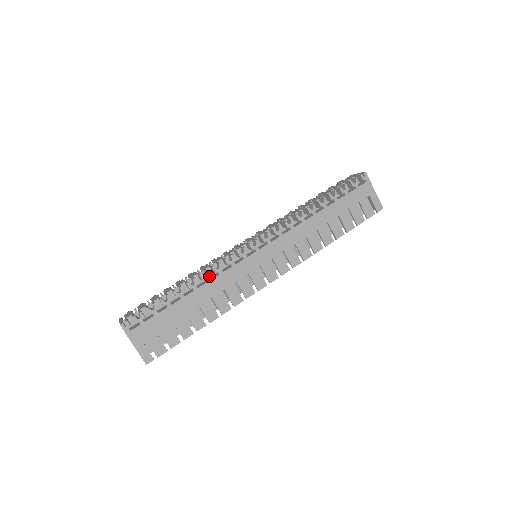
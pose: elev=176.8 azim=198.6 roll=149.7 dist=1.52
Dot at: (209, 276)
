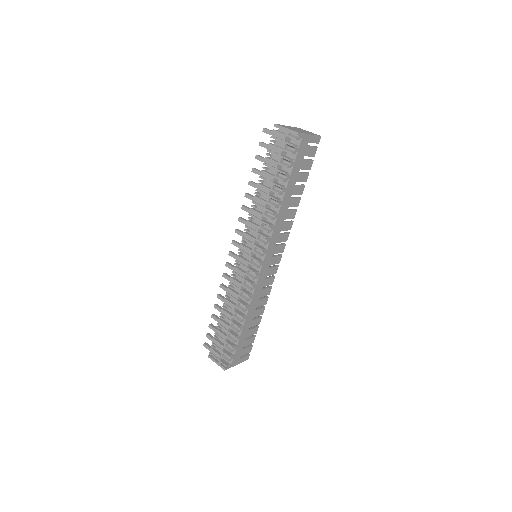
Dot at: (248, 306)
